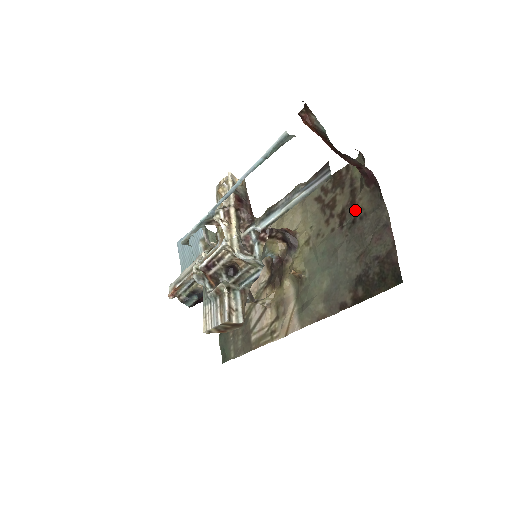
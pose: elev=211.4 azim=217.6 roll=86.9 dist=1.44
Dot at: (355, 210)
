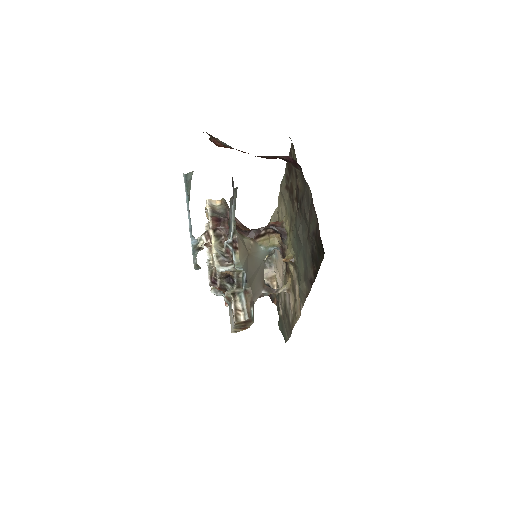
Dot at: (299, 192)
